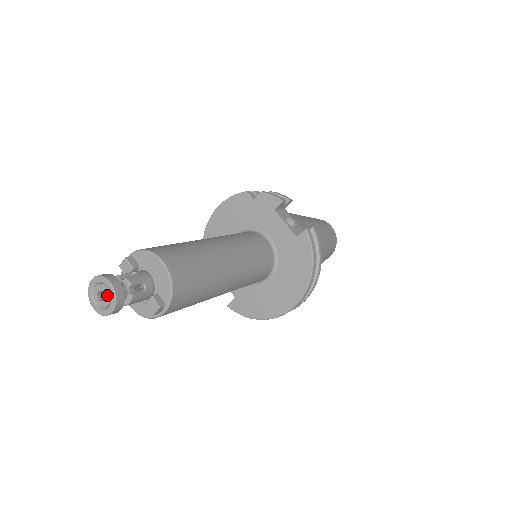
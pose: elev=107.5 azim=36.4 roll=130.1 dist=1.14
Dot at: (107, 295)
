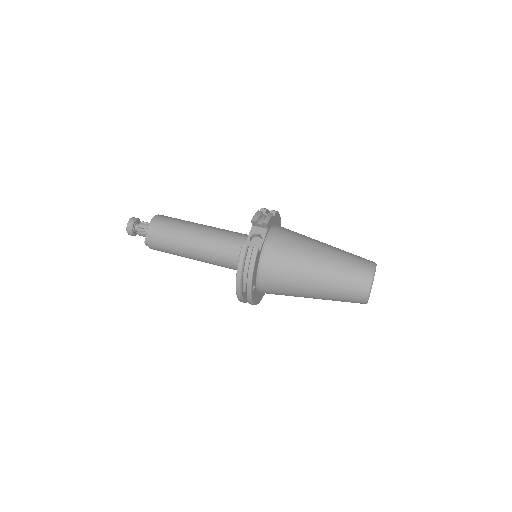
Dot at: occluded
